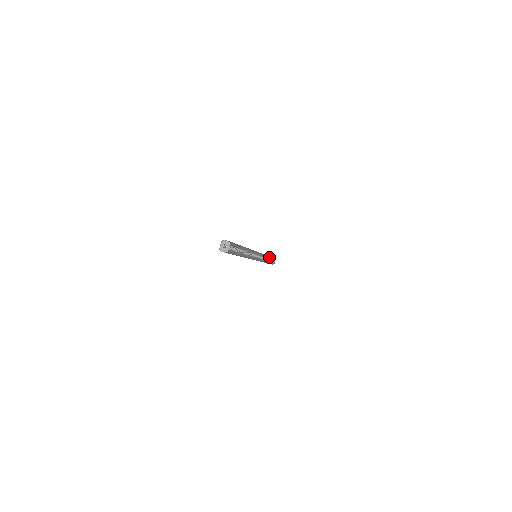
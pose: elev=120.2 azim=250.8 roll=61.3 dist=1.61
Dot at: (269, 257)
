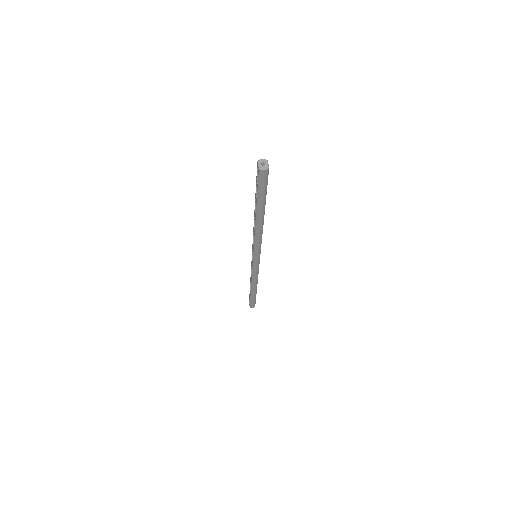
Dot at: occluded
